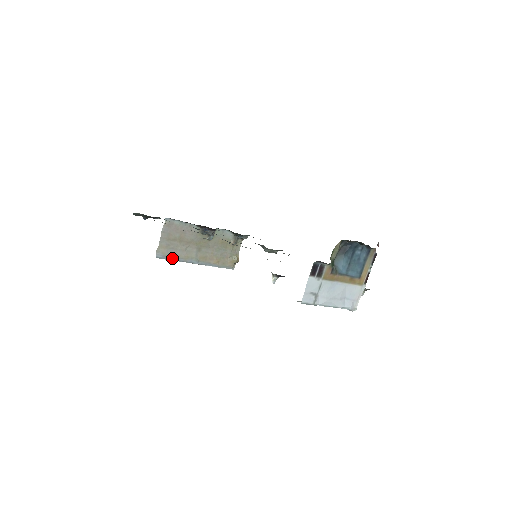
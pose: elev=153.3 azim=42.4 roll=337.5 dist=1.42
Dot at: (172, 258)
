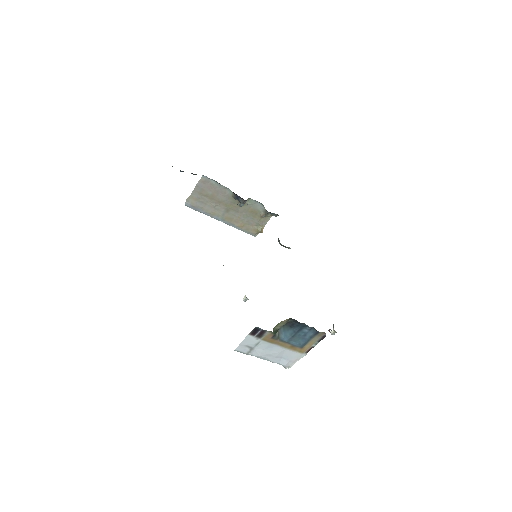
Dot at: (199, 210)
